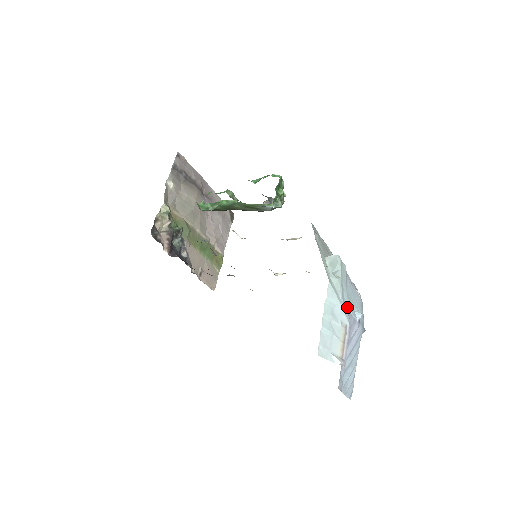
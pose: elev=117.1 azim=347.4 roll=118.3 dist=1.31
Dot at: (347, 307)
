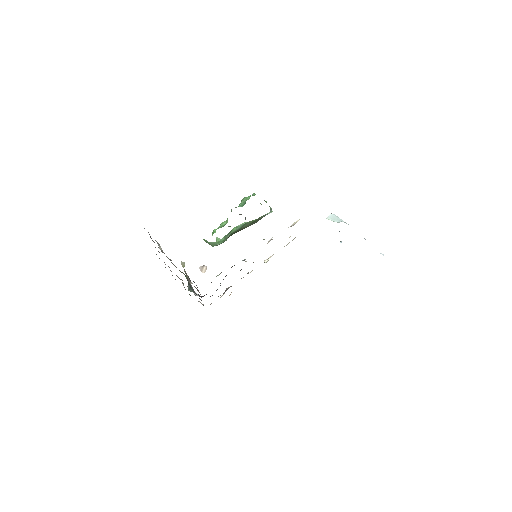
Dot at: occluded
